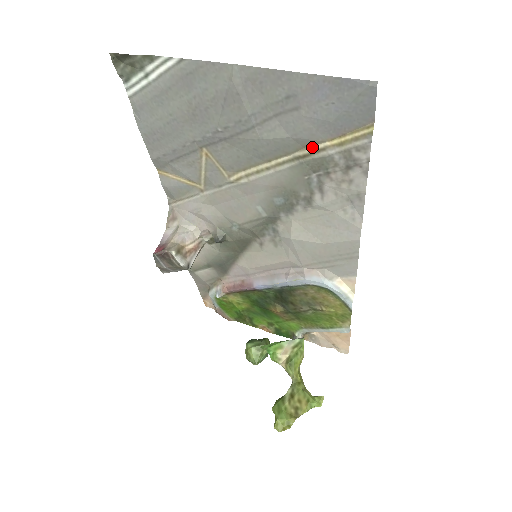
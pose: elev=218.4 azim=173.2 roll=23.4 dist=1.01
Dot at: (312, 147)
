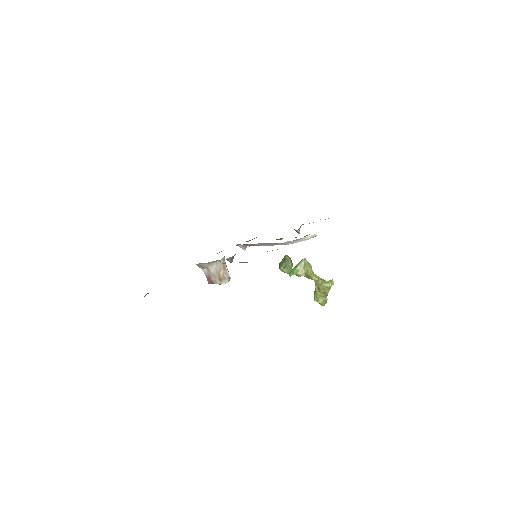
Dot at: occluded
